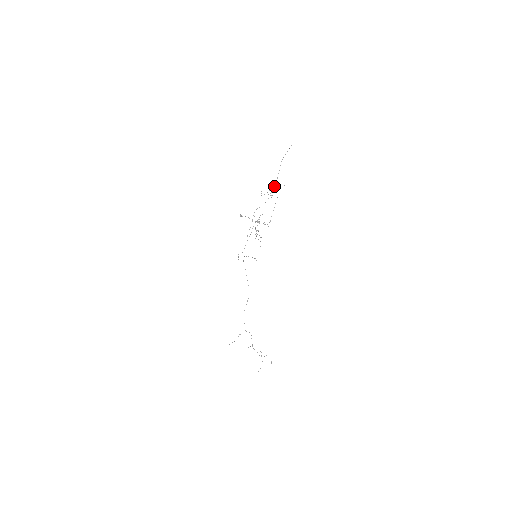
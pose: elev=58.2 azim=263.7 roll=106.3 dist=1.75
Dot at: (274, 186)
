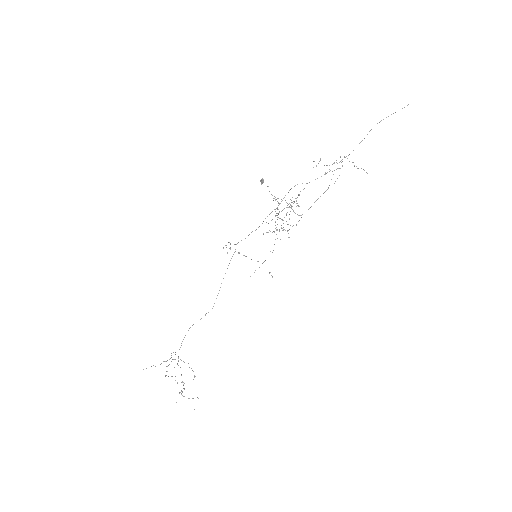
Dot at: (342, 159)
